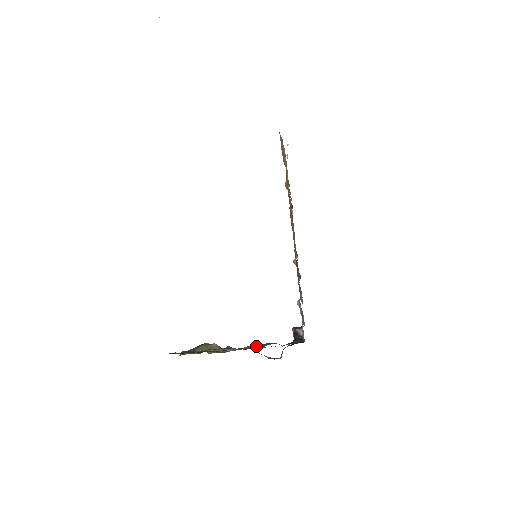
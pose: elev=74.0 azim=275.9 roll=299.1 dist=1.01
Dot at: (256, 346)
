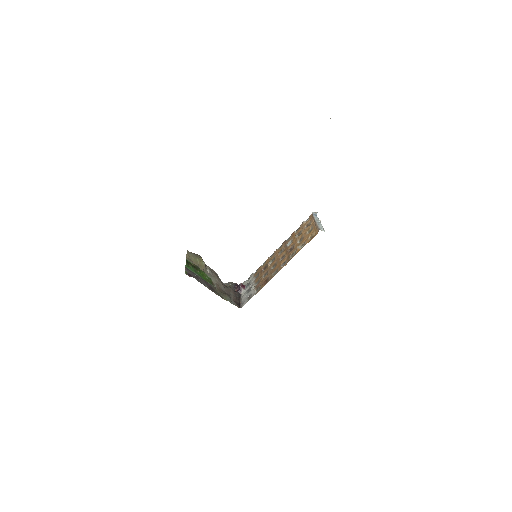
Dot at: (221, 284)
